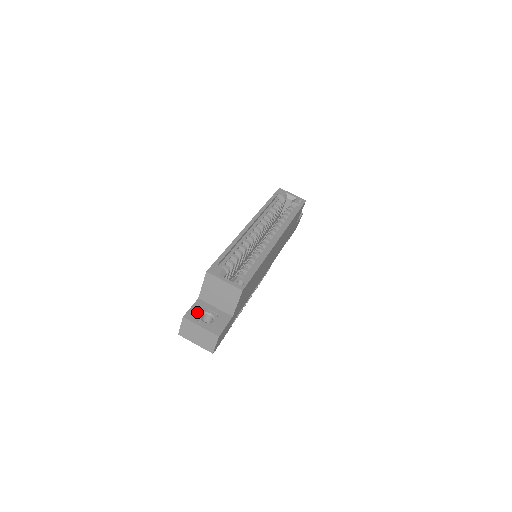
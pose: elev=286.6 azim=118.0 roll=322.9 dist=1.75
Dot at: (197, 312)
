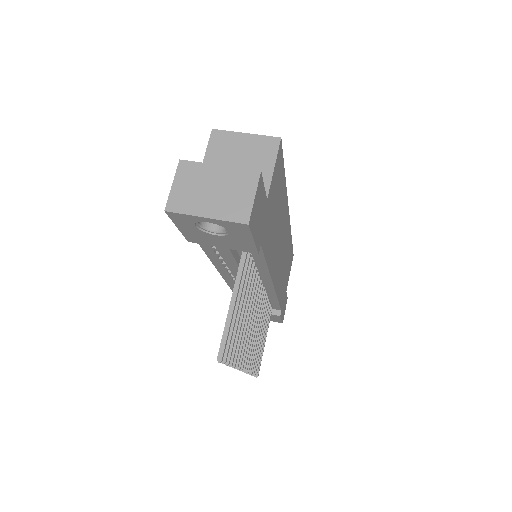
Dot at: occluded
